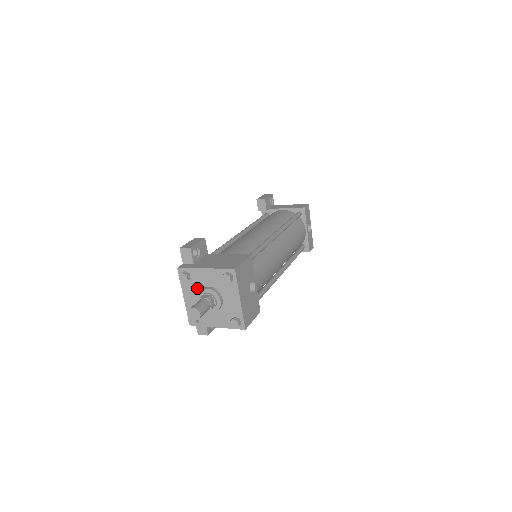
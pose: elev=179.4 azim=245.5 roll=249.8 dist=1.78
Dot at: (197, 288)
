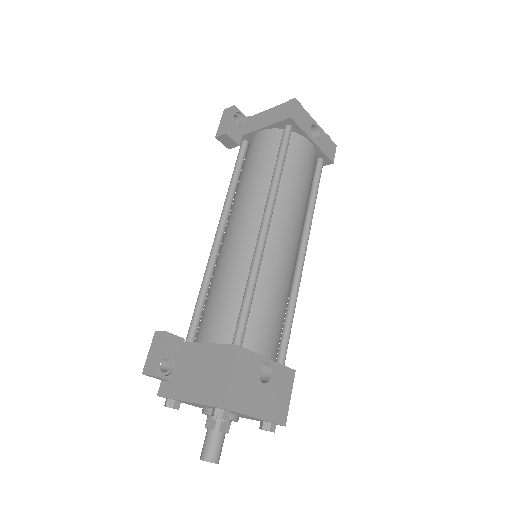
Dot at: occluded
